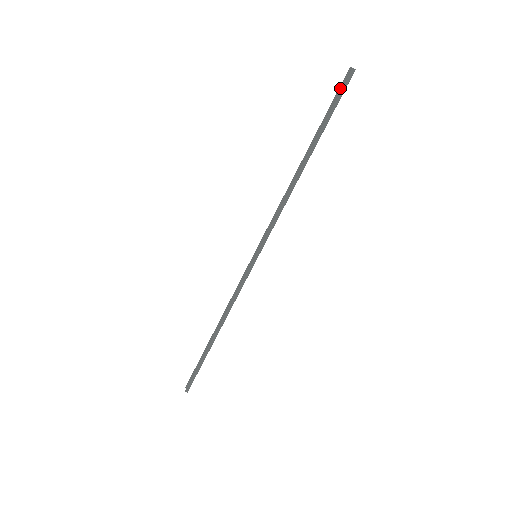
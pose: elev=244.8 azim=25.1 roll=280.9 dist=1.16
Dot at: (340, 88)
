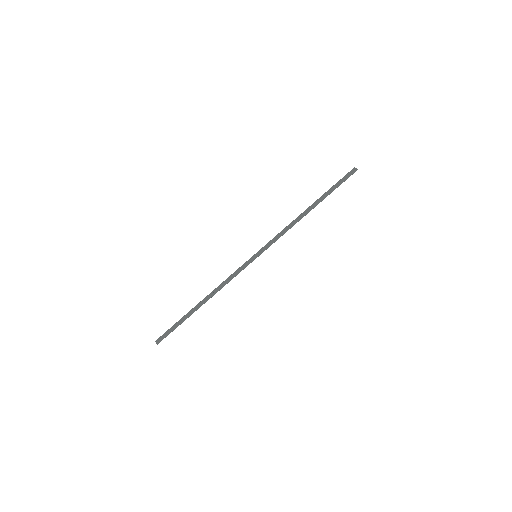
Dot at: (345, 176)
